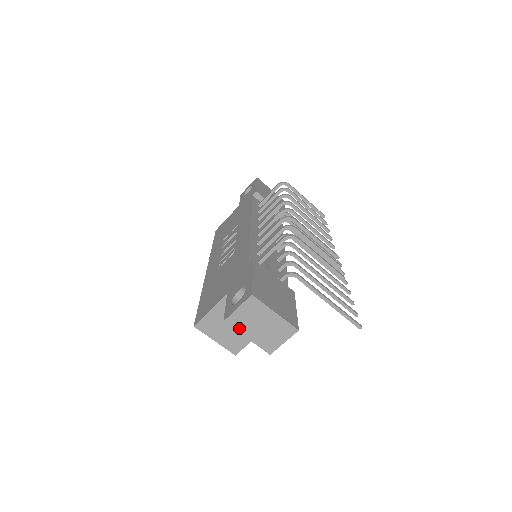
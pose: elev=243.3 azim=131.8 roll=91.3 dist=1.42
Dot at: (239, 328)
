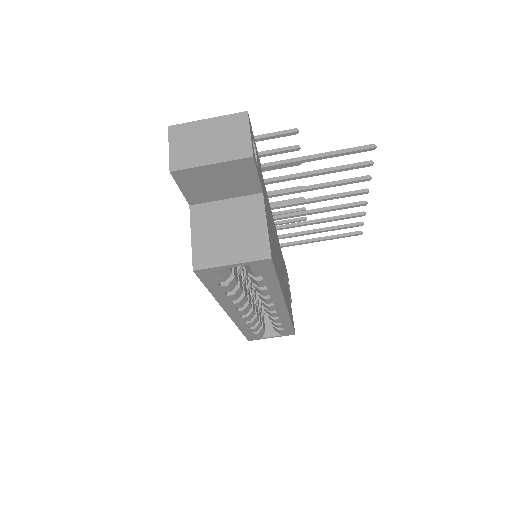
Dot at: (191, 163)
